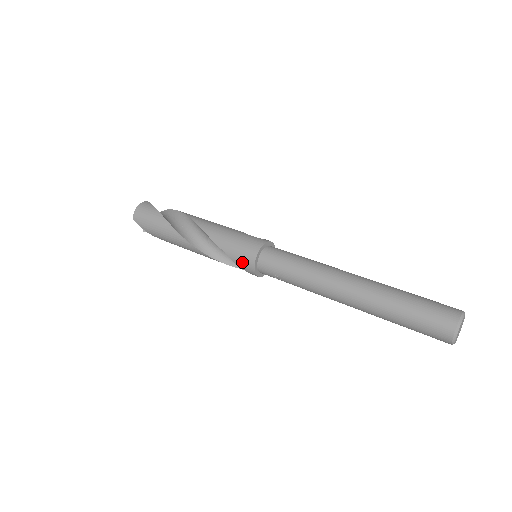
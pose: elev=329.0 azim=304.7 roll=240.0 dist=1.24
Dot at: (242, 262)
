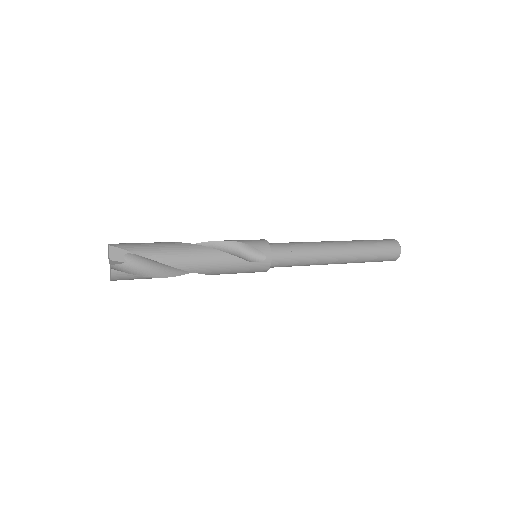
Dot at: (256, 242)
